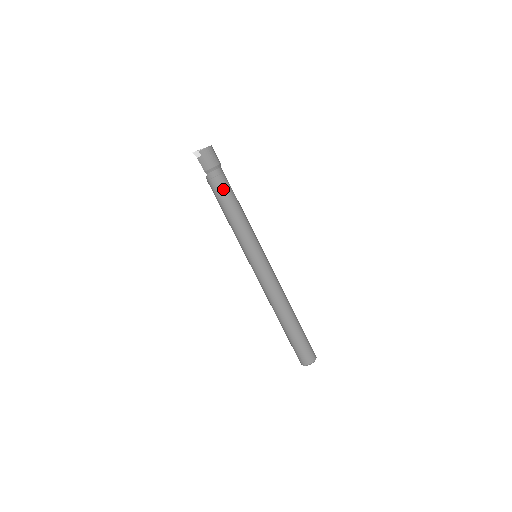
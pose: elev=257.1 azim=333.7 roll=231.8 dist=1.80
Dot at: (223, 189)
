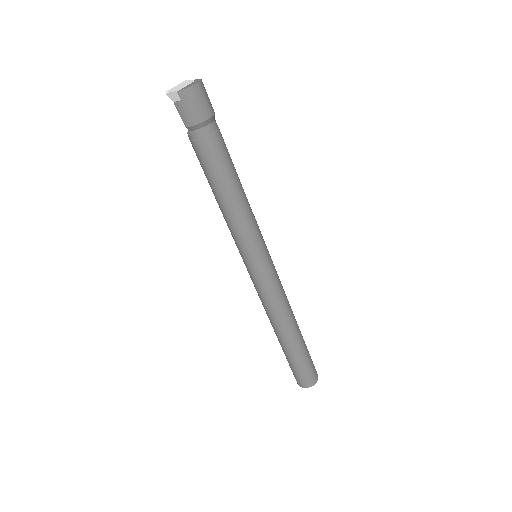
Dot at: (215, 159)
